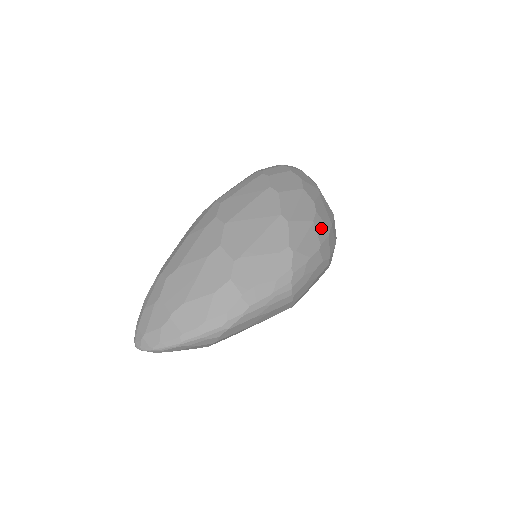
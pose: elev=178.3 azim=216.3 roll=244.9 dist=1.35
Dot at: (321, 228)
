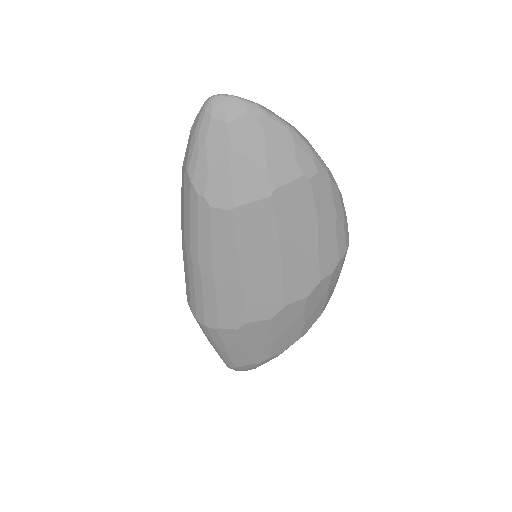
Dot at: occluded
